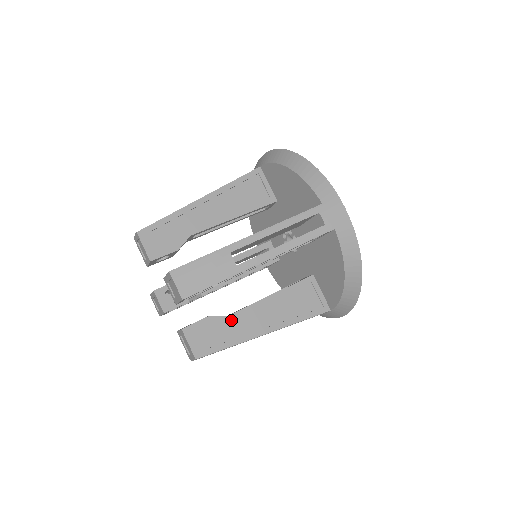
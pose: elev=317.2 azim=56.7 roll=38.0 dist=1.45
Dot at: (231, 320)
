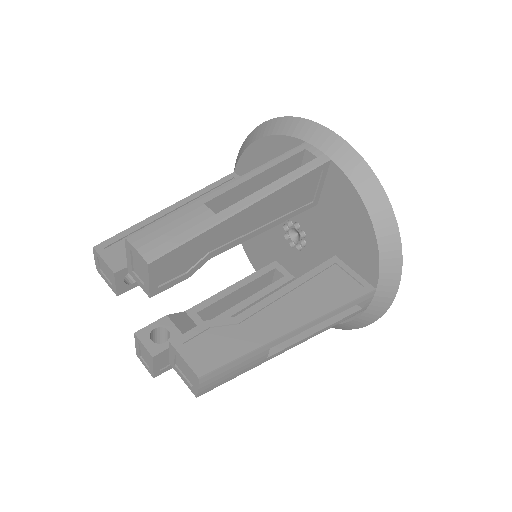
Dot at: (239, 320)
